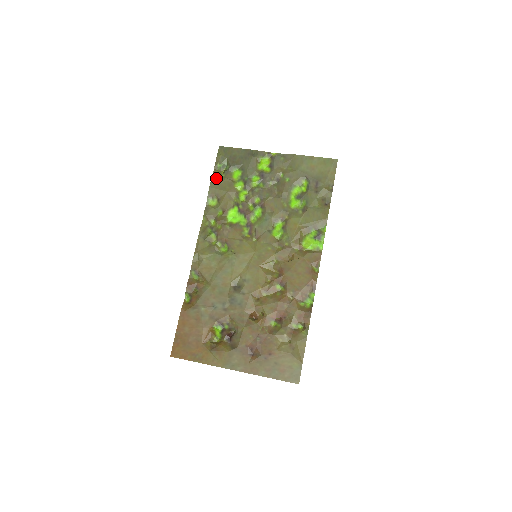
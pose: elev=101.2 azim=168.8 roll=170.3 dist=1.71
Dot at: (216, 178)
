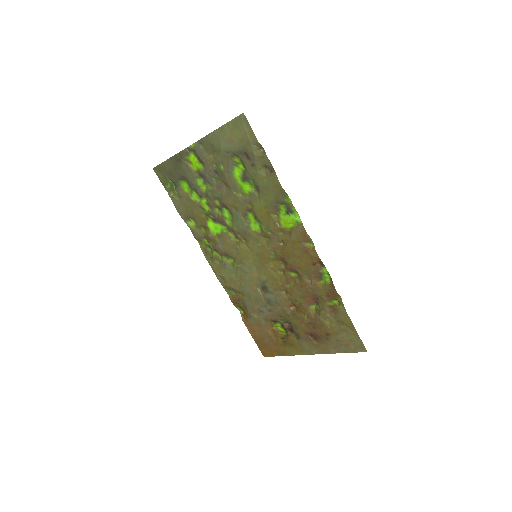
Dot at: (175, 201)
